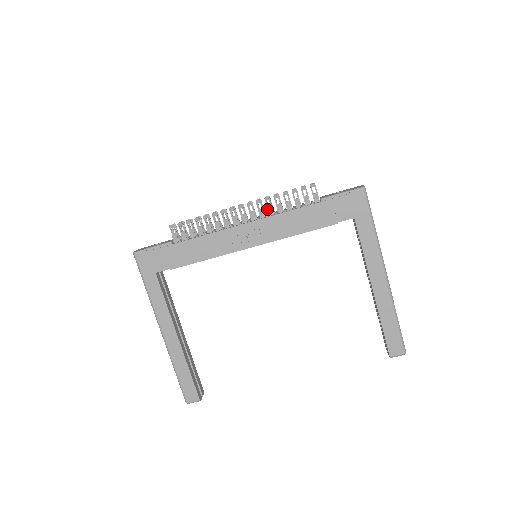
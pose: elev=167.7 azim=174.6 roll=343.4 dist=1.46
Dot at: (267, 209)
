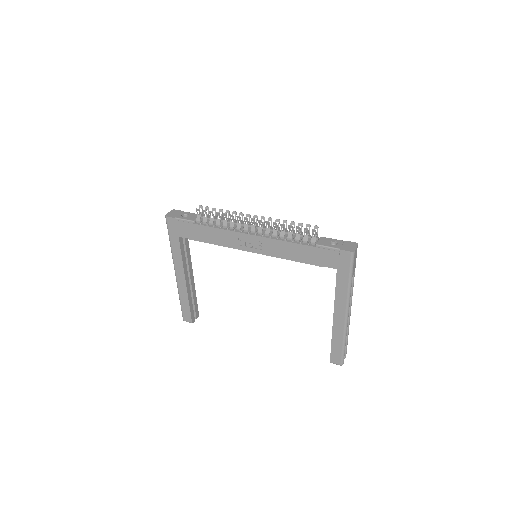
Dot at: (273, 231)
